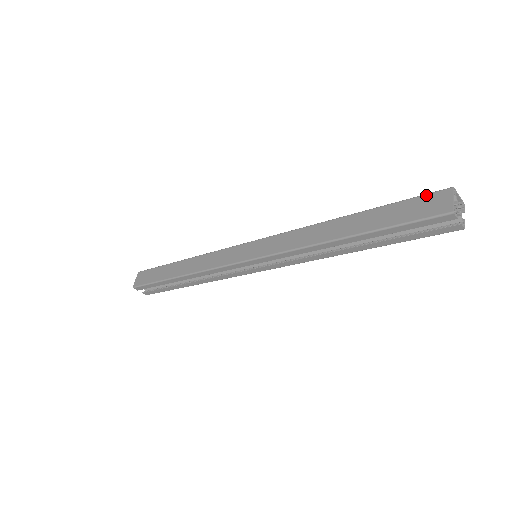
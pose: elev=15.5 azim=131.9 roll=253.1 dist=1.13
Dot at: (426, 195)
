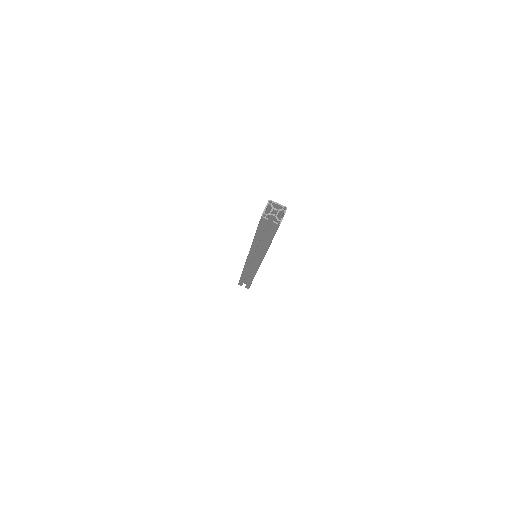
Dot at: occluded
